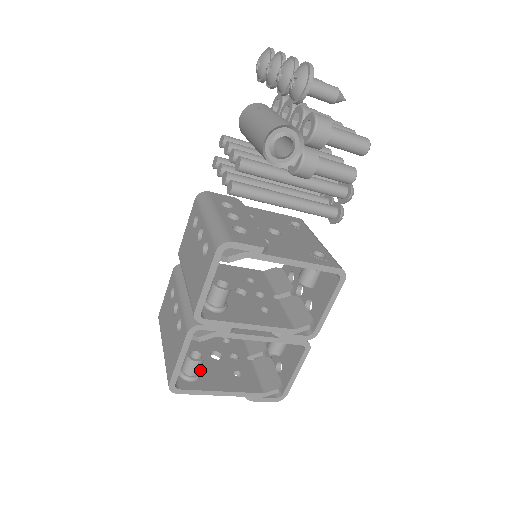
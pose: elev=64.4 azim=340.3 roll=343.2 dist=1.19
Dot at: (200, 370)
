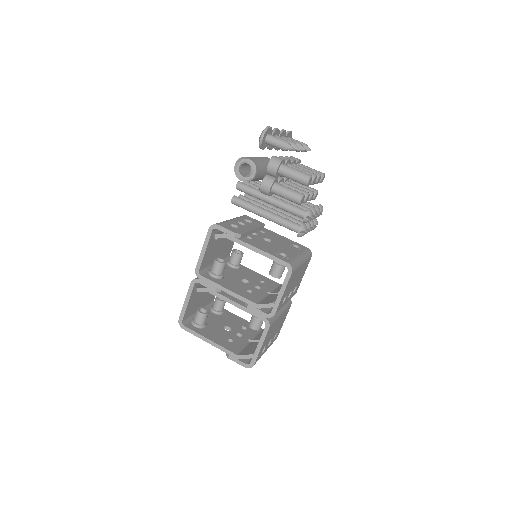
Dot at: (205, 324)
